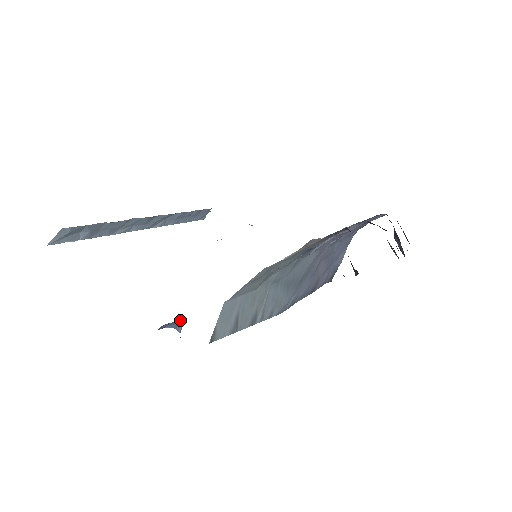
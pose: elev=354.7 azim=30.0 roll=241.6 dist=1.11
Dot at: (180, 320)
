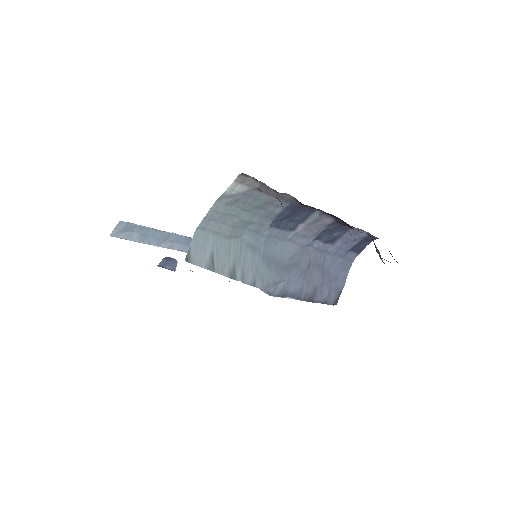
Dot at: (175, 259)
